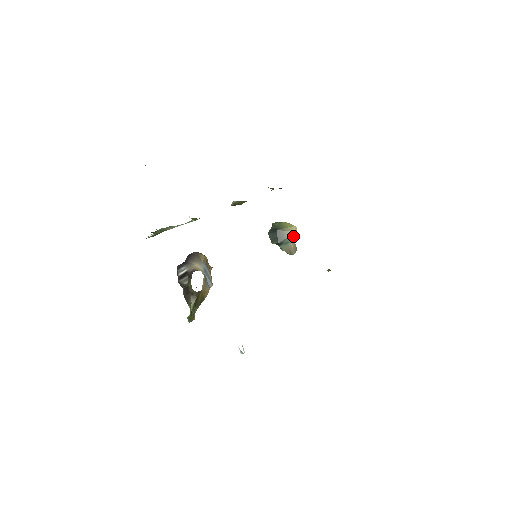
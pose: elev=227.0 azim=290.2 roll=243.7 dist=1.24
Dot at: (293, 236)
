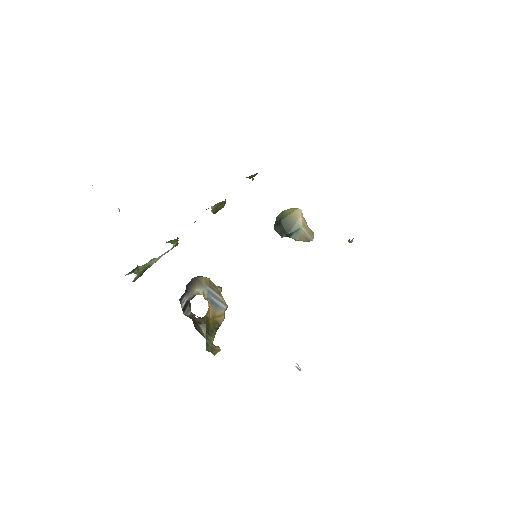
Dot at: (301, 220)
